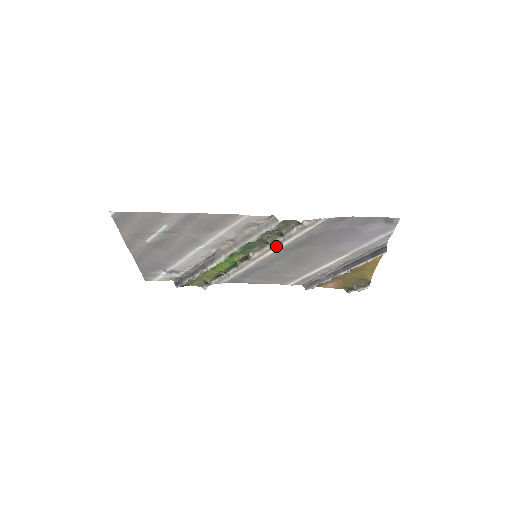
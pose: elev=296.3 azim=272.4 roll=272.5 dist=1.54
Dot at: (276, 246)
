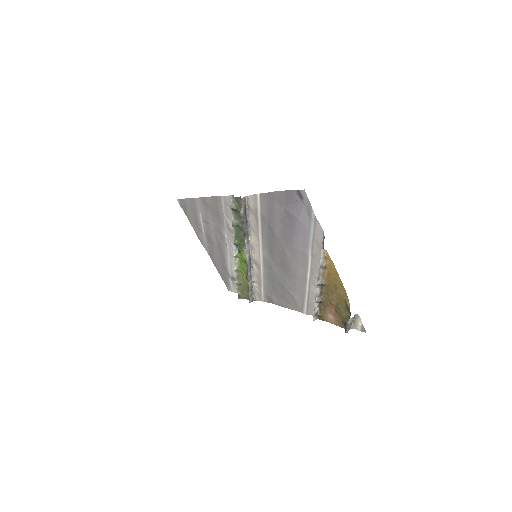
Dot at: (259, 241)
